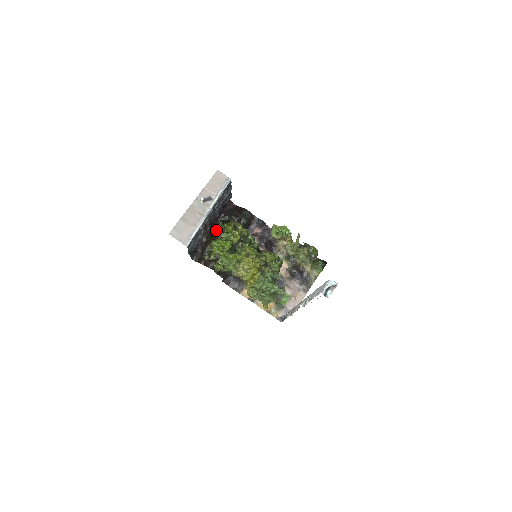
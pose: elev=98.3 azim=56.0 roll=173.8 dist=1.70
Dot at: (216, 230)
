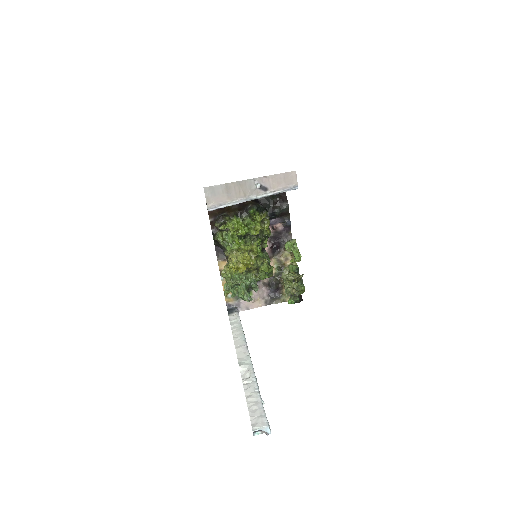
Dot at: (246, 209)
